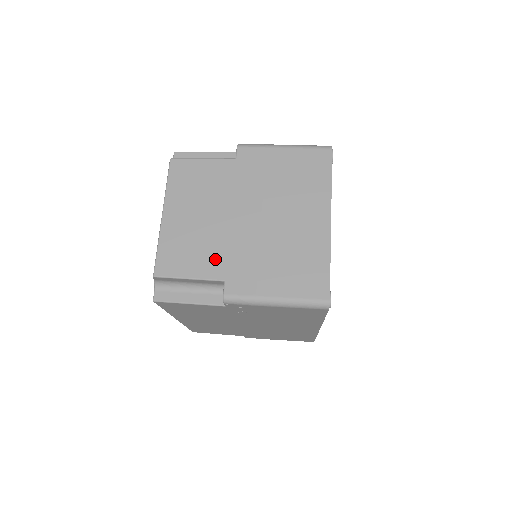
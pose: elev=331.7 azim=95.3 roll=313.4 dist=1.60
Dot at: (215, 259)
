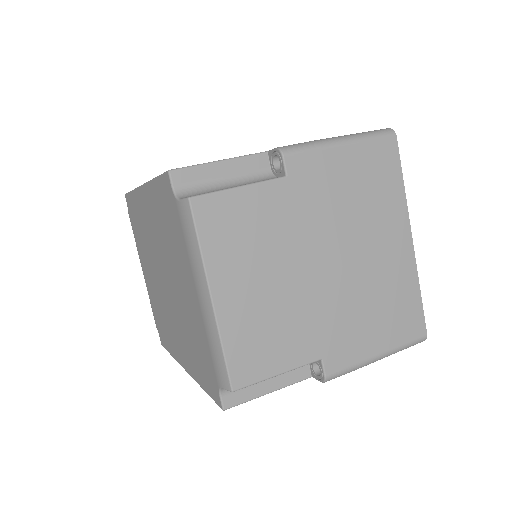
Dot at: (303, 336)
